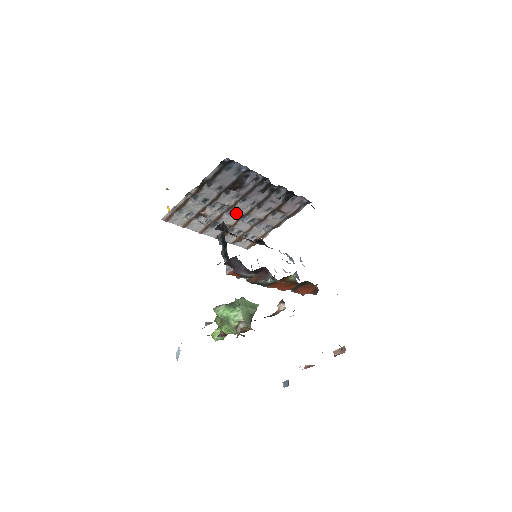
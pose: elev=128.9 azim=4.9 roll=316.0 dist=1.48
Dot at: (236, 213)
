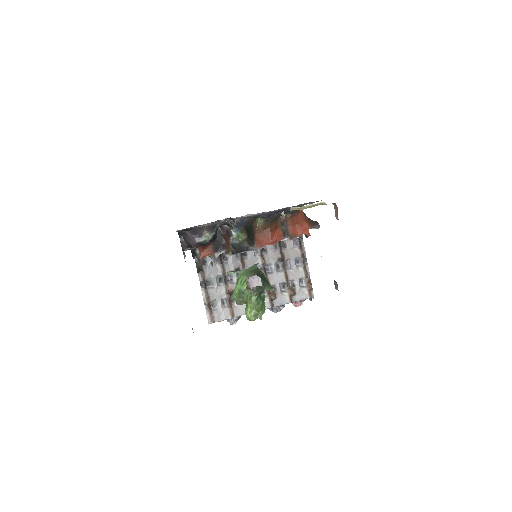
Dot at: occluded
